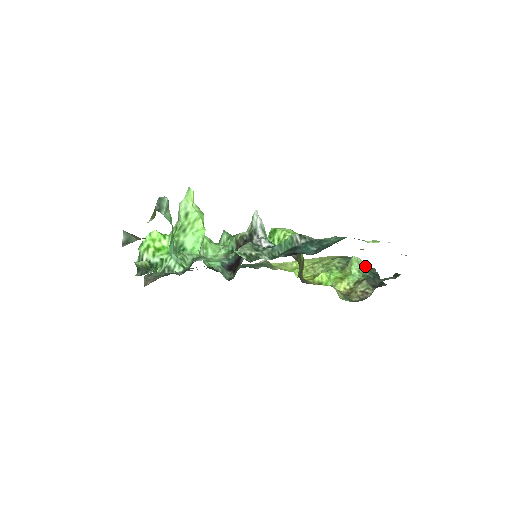
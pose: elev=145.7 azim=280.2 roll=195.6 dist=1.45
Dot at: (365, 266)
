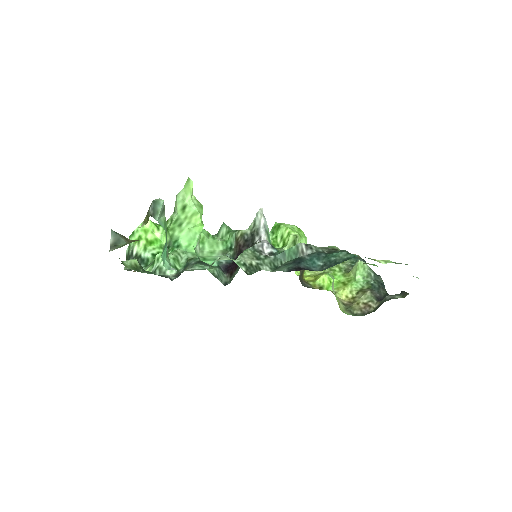
Dot at: (371, 273)
